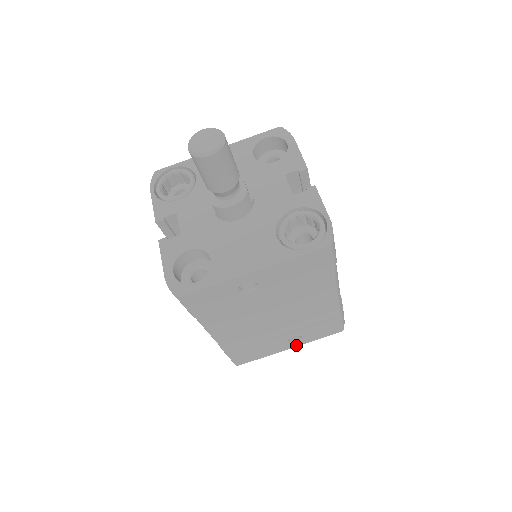
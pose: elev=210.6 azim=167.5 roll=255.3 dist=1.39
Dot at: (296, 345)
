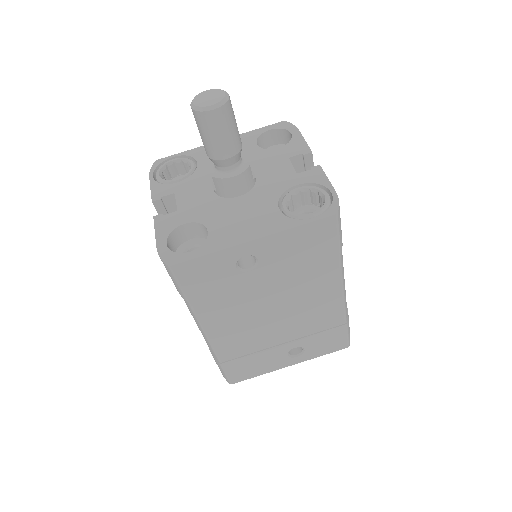
Dot at: (297, 361)
